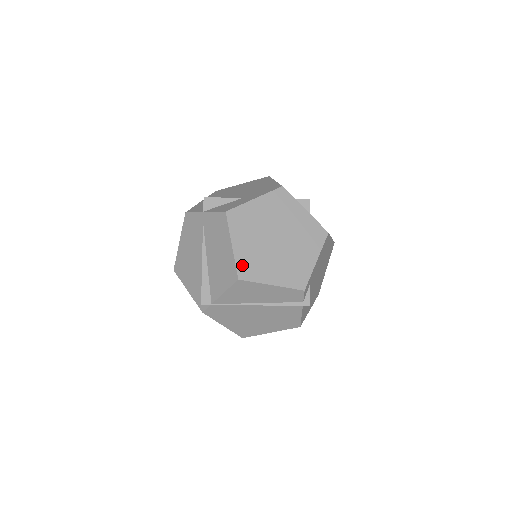
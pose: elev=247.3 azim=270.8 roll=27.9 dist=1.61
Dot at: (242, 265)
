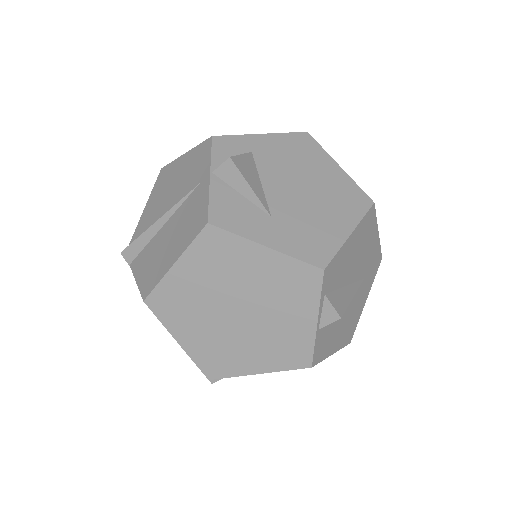
Dot at: (163, 294)
